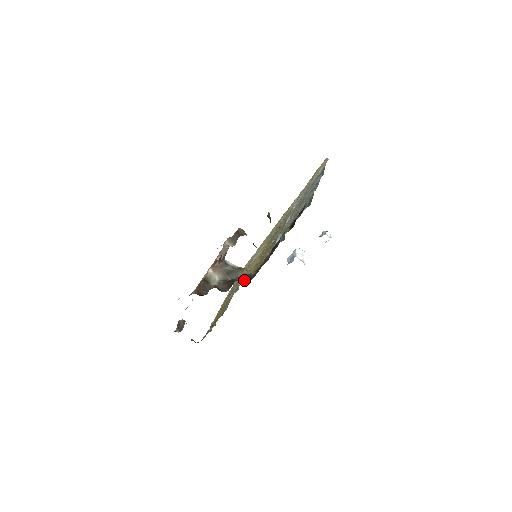
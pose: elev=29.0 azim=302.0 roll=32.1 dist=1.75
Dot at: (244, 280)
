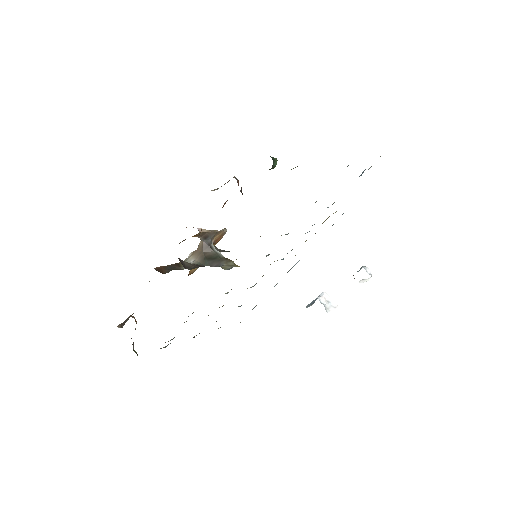
Dot at: (223, 268)
